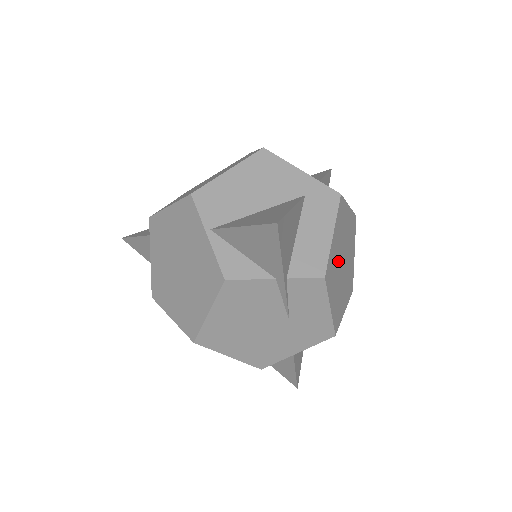
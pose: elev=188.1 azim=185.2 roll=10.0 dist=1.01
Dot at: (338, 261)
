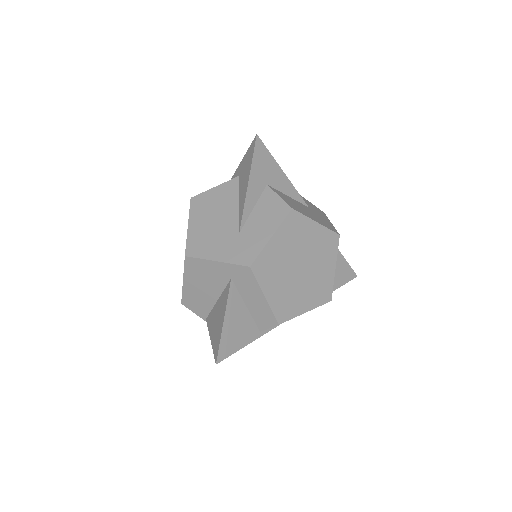
Dot at: (290, 284)
